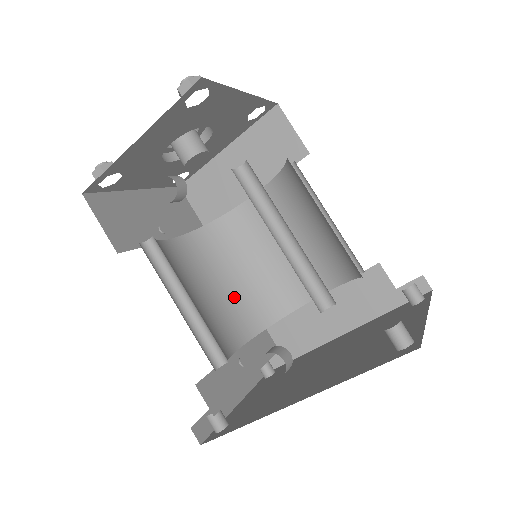
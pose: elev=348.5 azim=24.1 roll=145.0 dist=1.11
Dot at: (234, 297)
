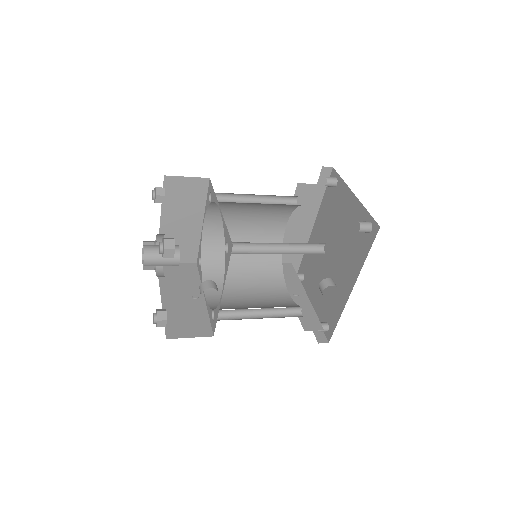
Dot at: (255, 275)
